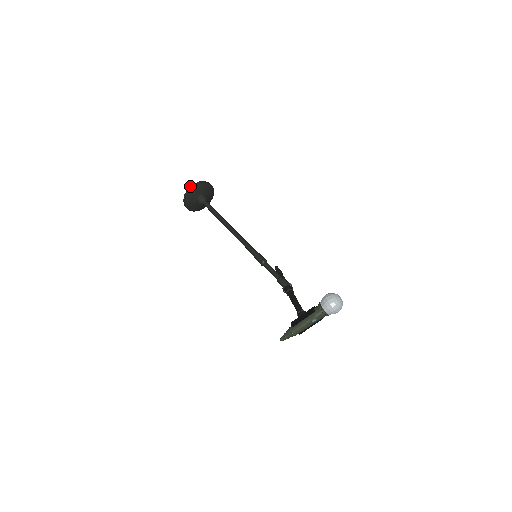
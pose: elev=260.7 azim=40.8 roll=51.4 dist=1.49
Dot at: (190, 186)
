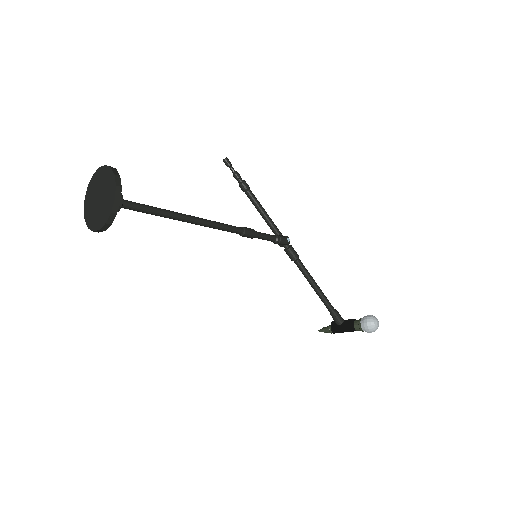
Dot at: (101, 227)
